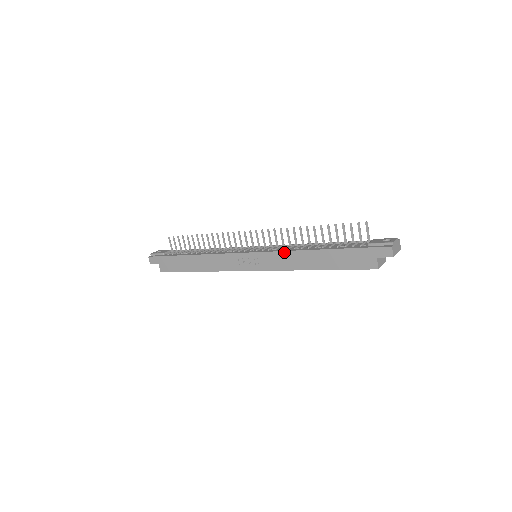
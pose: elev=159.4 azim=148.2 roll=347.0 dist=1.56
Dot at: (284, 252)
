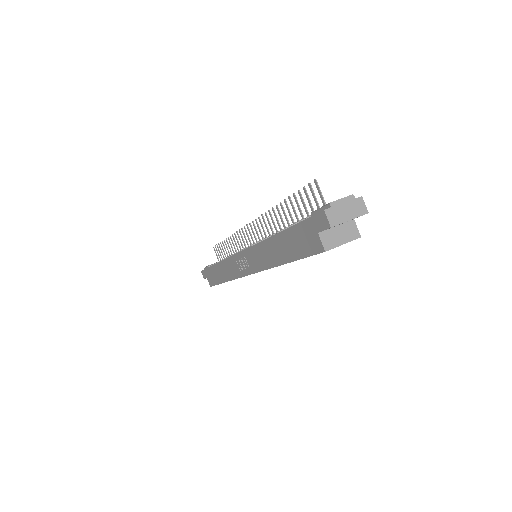
Dot at: (256, 245)
